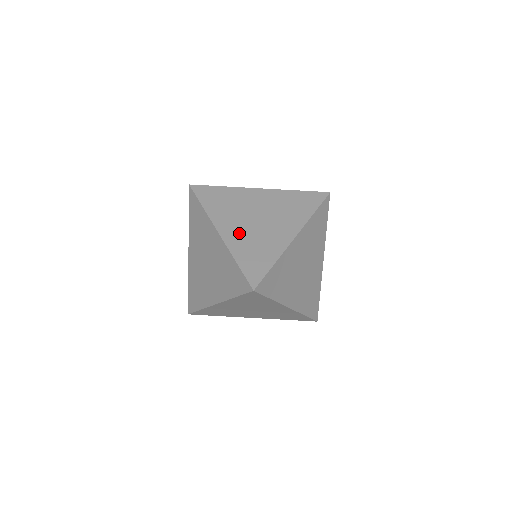
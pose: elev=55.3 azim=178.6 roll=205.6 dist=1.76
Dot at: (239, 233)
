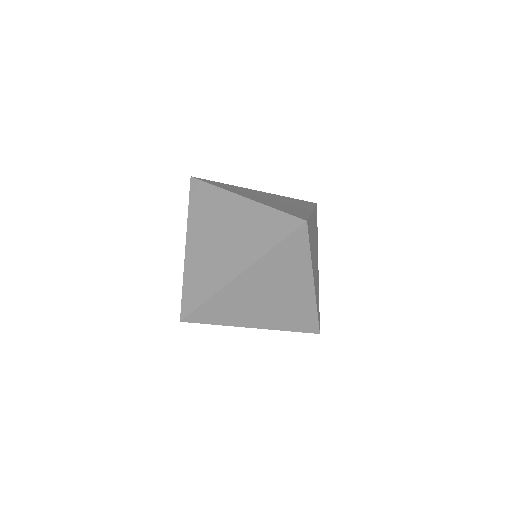
Dot at: (262, 200)
